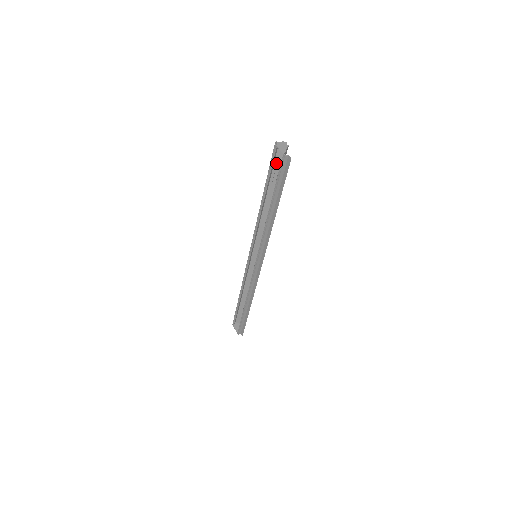
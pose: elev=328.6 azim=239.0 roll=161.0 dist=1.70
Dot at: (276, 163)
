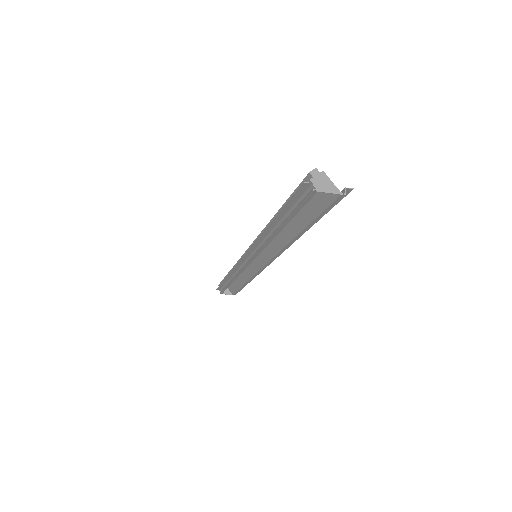
Dot at: occluded
